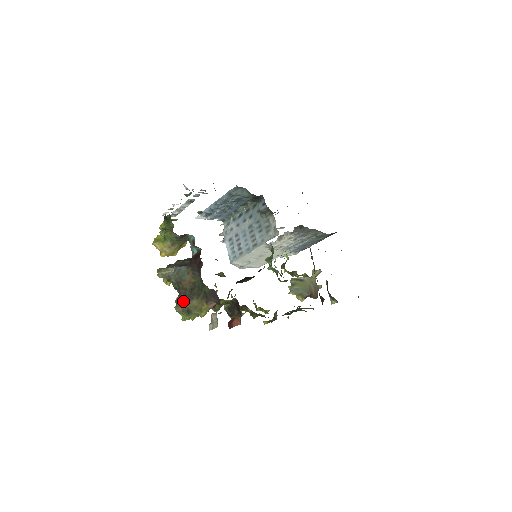
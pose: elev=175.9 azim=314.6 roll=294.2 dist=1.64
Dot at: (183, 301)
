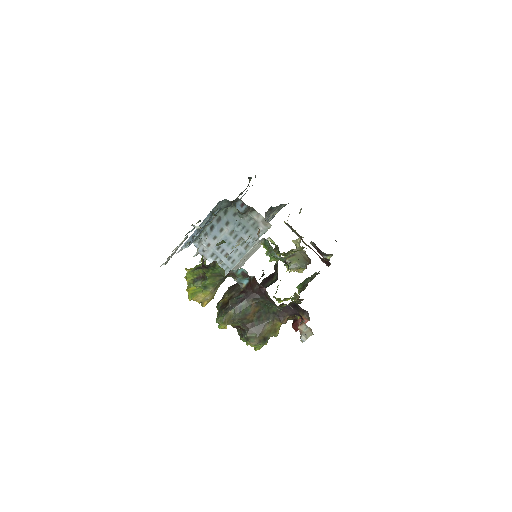
Dot at: (256, 333)
